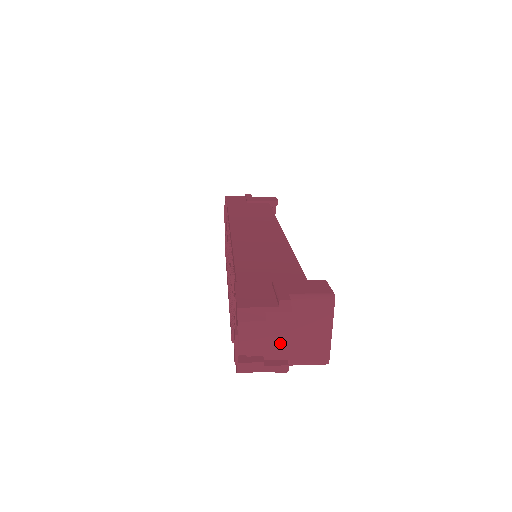
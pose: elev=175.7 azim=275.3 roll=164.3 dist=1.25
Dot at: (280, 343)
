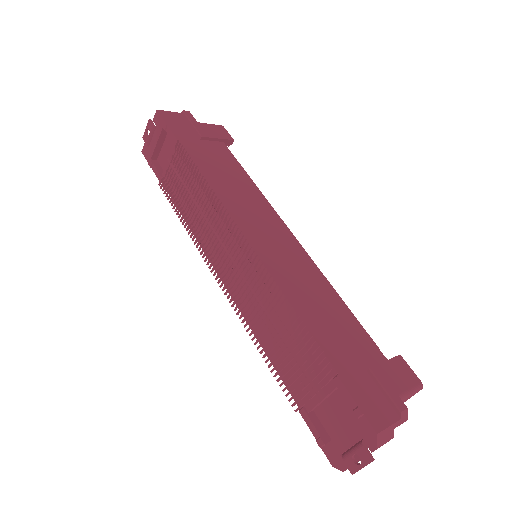
Dot at: occluded
